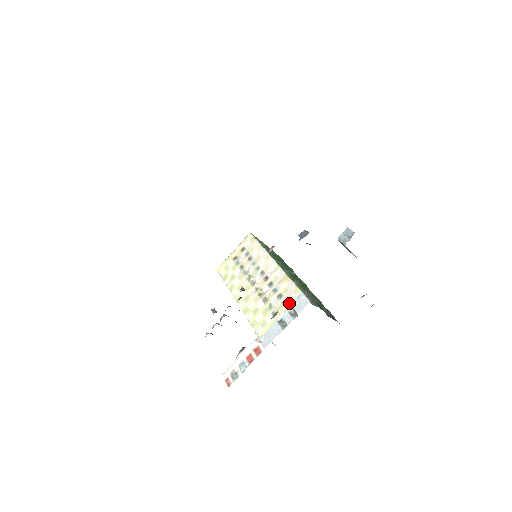
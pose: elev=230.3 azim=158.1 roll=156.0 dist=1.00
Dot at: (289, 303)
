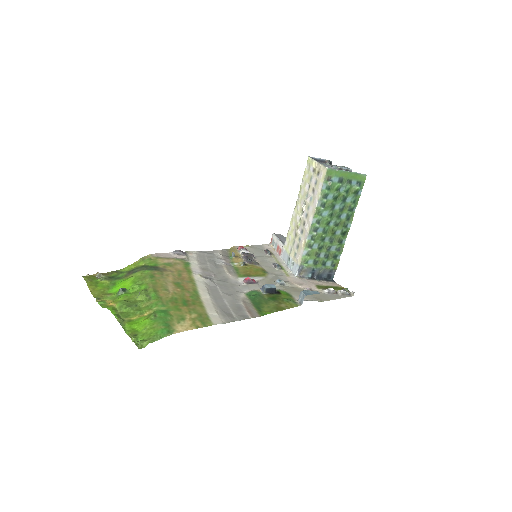
Dot at: (295, 259)
